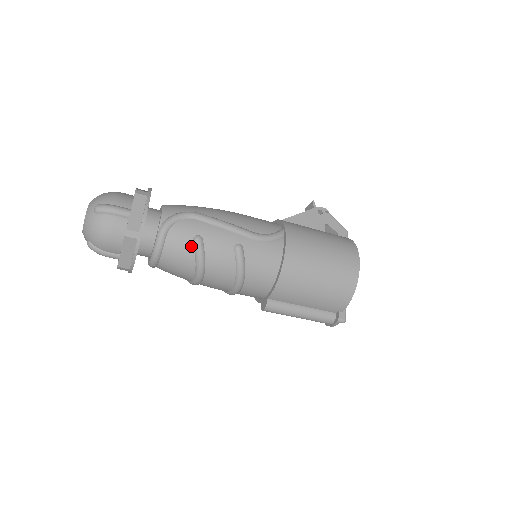
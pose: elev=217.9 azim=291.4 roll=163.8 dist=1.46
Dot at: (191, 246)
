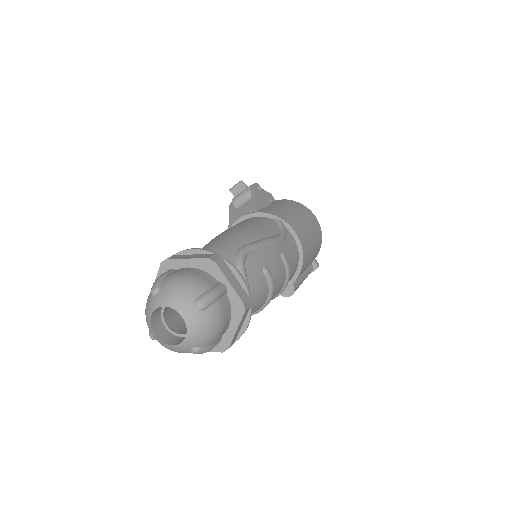
Dot at: (265, 280)
